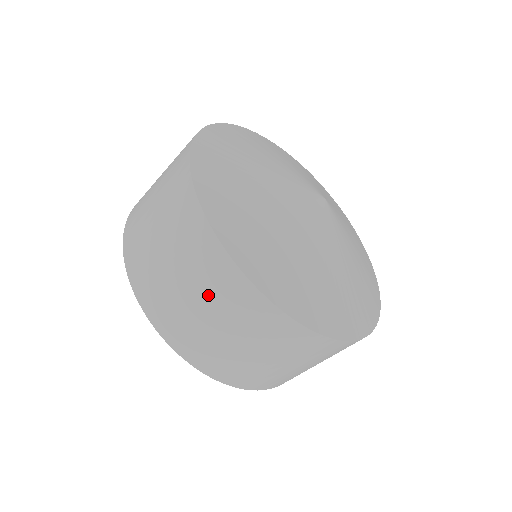
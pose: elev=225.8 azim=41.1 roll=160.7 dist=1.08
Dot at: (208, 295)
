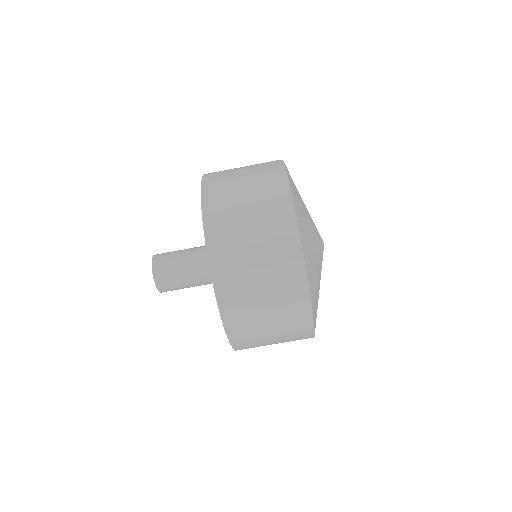
Dot at: (268, 249)
